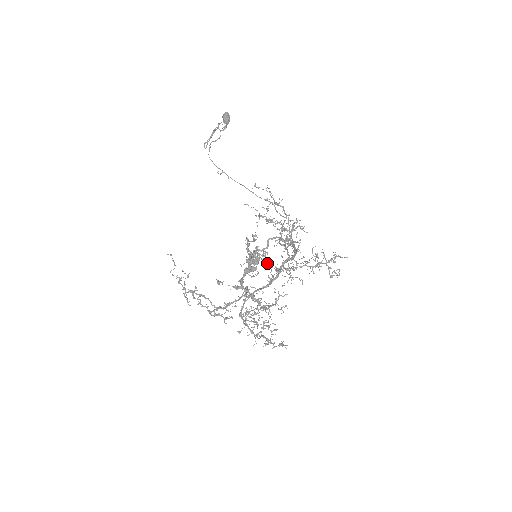
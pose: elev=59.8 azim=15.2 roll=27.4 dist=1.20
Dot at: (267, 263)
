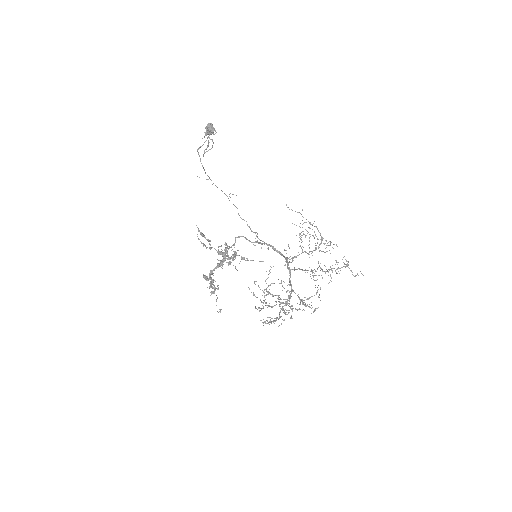
Dot at: occluded
